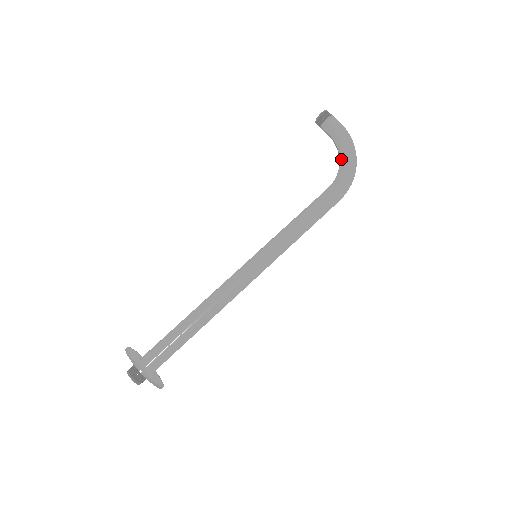
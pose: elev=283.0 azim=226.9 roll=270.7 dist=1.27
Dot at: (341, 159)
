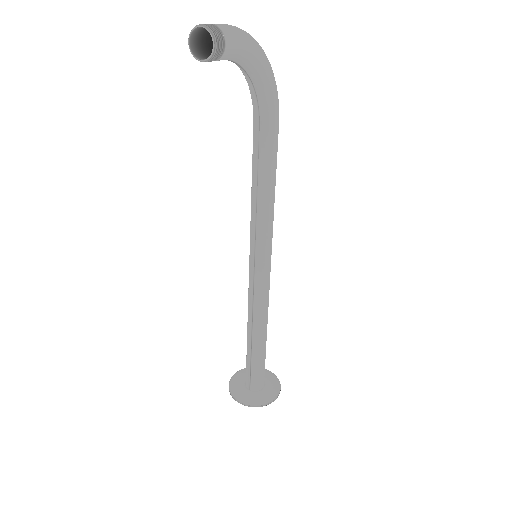
Dot at: (258, 80)
